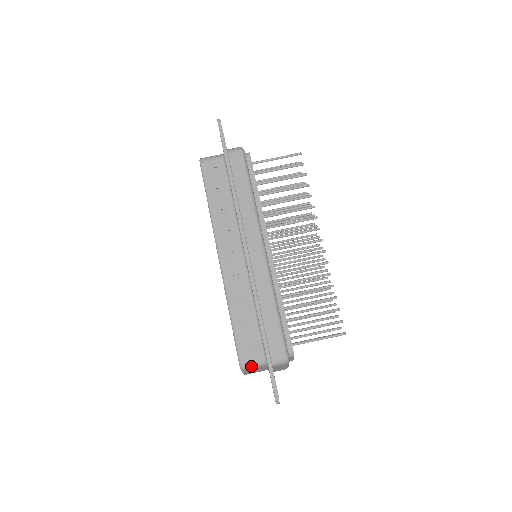
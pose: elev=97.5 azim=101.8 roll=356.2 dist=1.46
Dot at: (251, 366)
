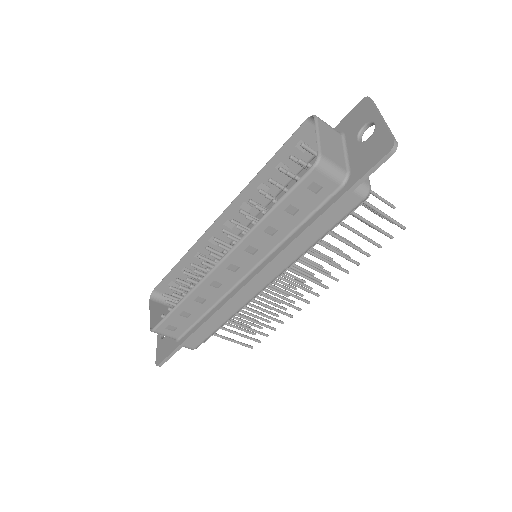
Dot at: (161, 334)
